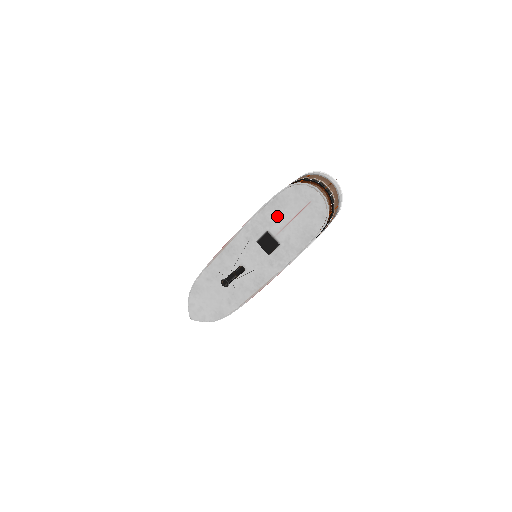
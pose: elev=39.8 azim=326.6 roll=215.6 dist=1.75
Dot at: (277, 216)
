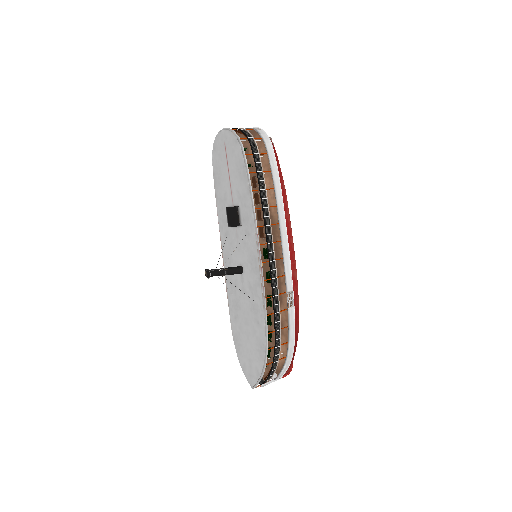
Dot at: (223, 187)
